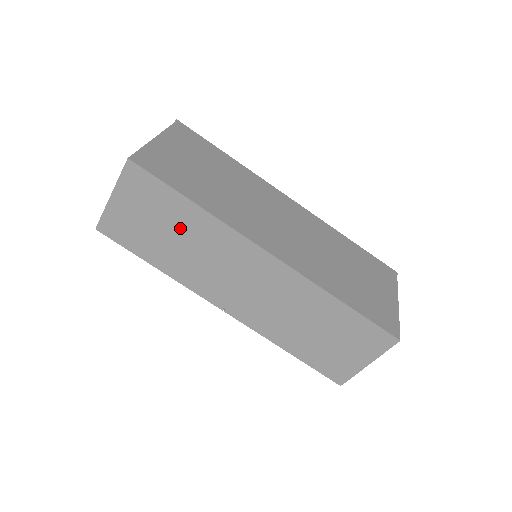
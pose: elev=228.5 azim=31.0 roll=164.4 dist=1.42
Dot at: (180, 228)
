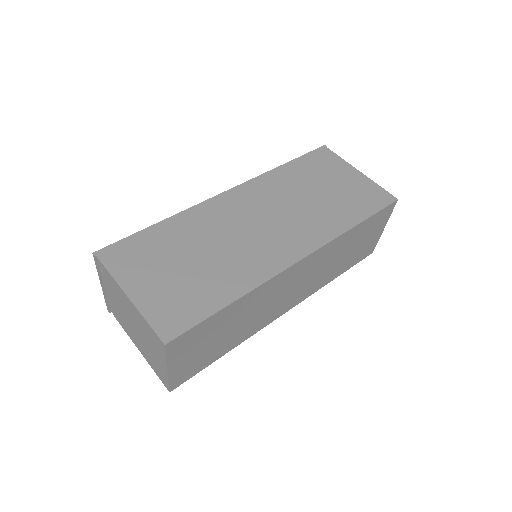
Dot at: (232, 322)
